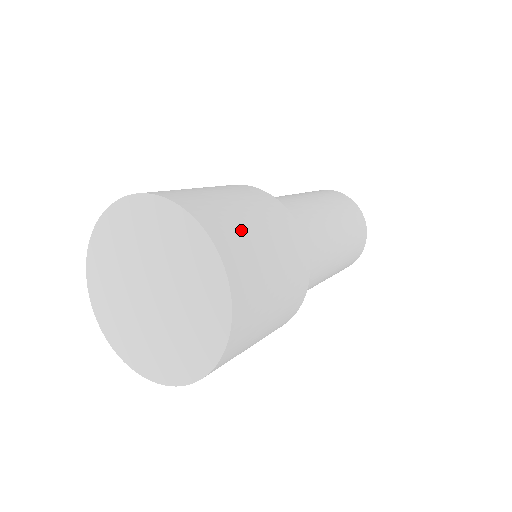
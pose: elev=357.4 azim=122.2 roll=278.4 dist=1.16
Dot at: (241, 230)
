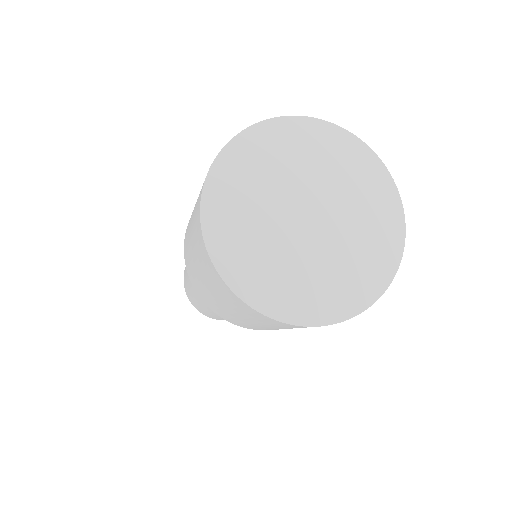
Dot at: occluded
